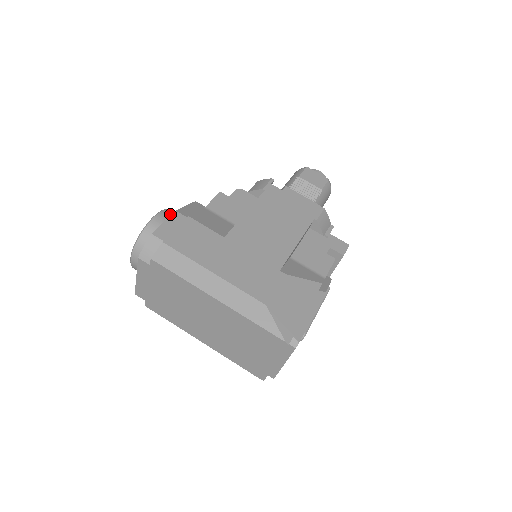
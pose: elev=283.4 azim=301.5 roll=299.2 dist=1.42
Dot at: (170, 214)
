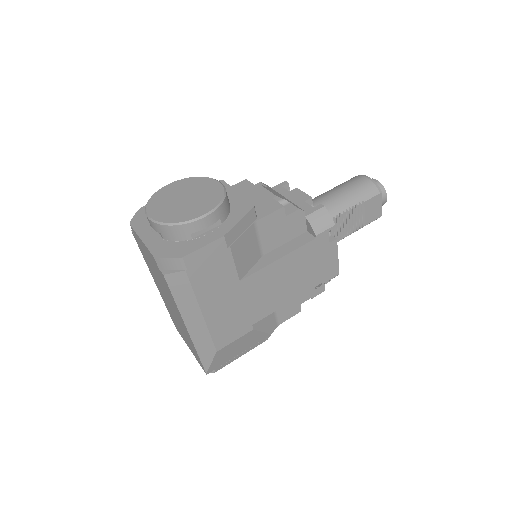
Dot at: (219, 218)
